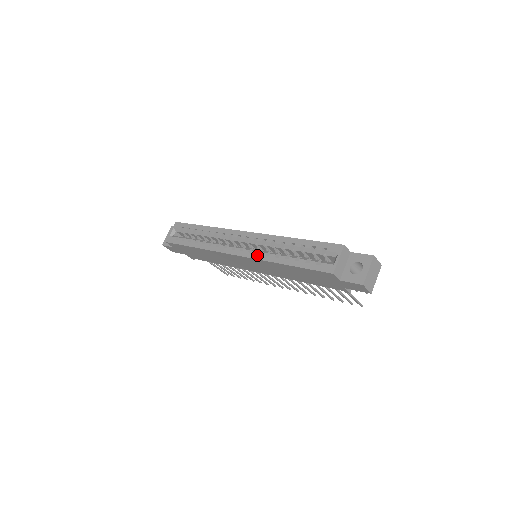
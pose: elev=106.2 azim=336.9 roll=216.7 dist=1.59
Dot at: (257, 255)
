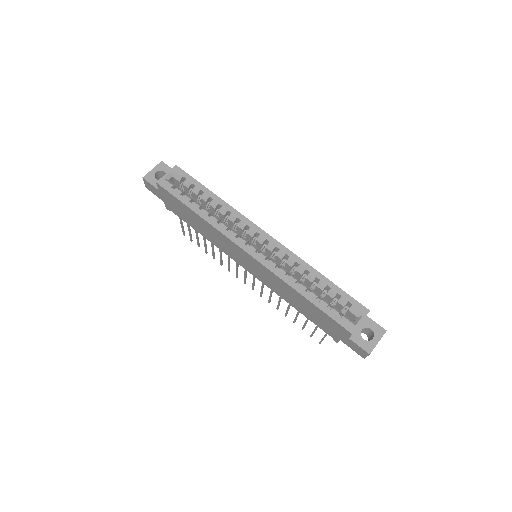
Dot at: (275, 269)
